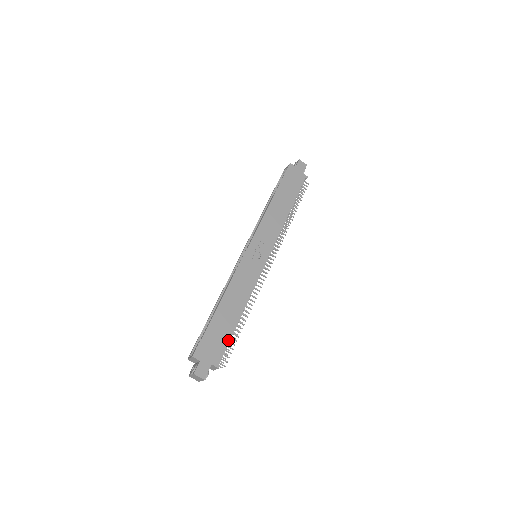
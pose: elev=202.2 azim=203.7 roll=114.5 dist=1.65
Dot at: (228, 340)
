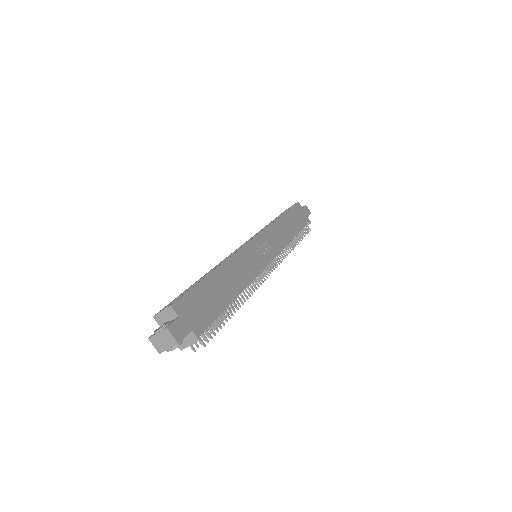
Dot at: (217, 314)
